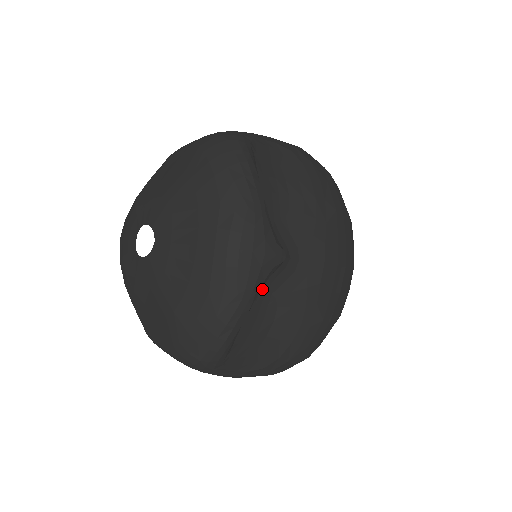
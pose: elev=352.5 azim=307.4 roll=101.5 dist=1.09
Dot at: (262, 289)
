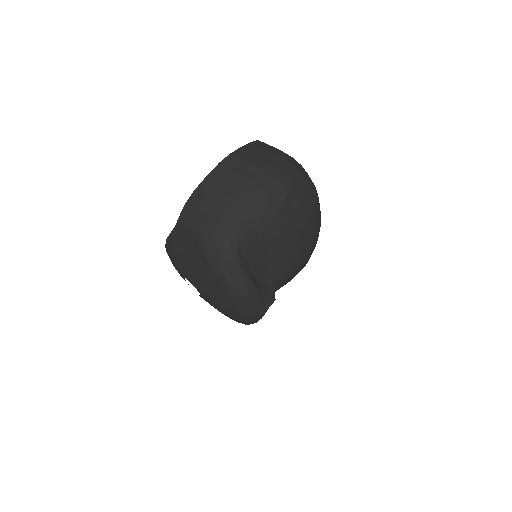
Dot at: occluded
